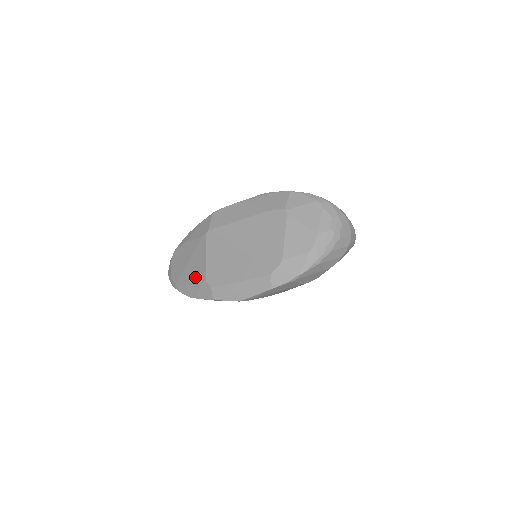
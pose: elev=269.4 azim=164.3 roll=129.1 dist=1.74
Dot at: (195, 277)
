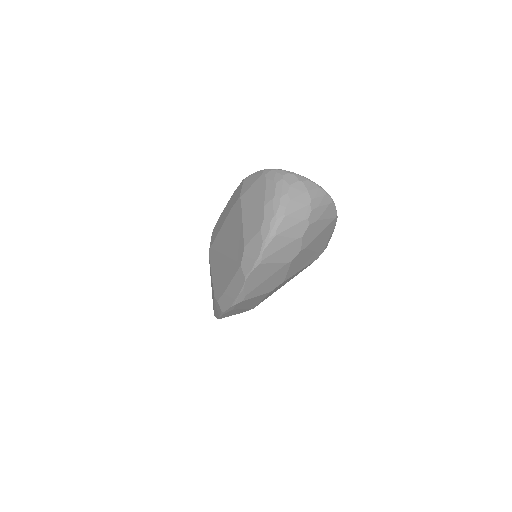
Dot at: (213, 298)
